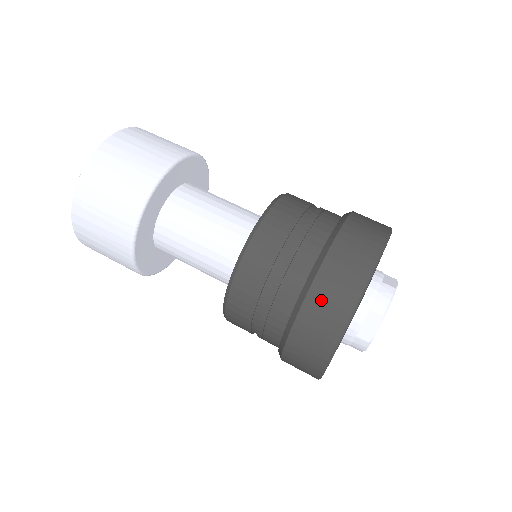
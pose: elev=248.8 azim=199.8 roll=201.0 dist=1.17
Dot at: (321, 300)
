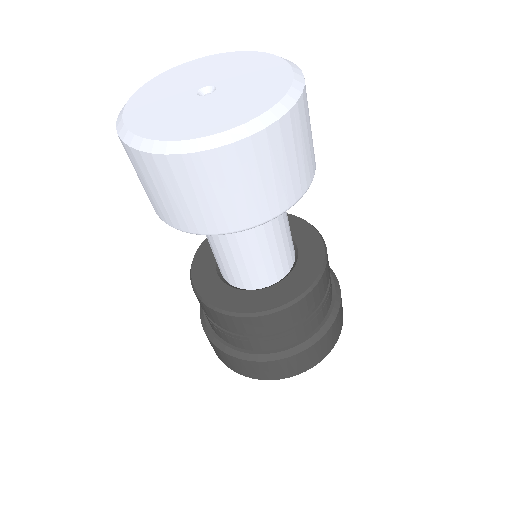
Dot at: (284, 365)
